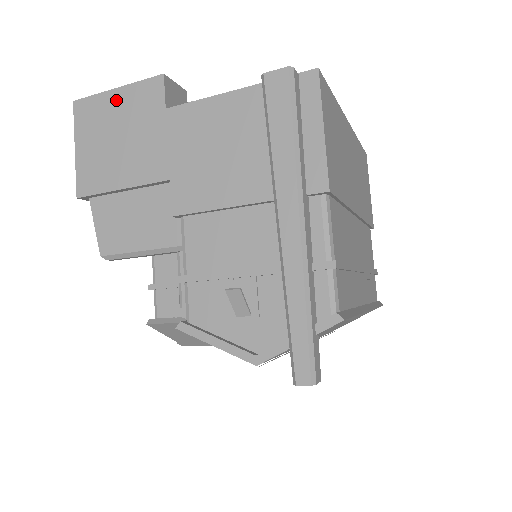
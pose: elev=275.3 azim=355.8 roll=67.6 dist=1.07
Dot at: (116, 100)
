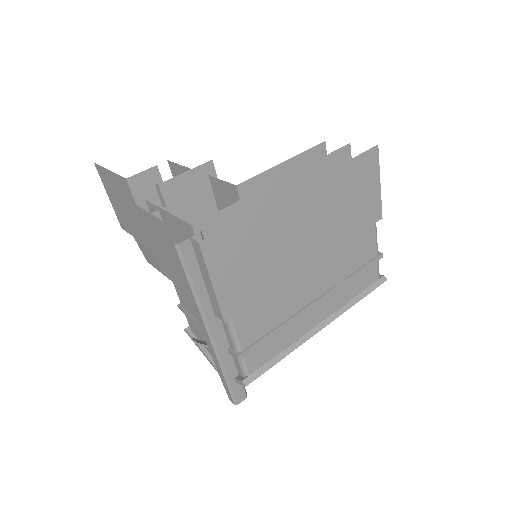
Dot at: (112, 179)
